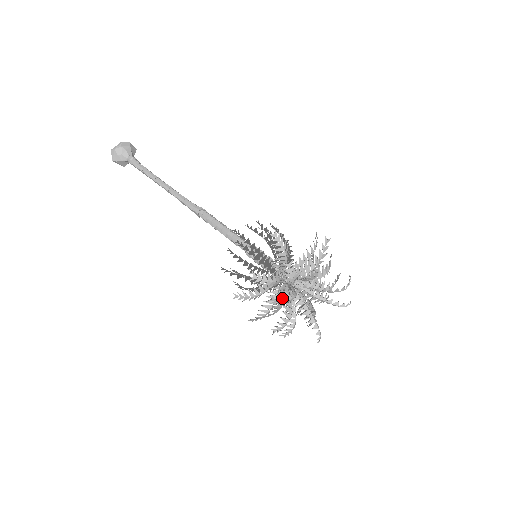
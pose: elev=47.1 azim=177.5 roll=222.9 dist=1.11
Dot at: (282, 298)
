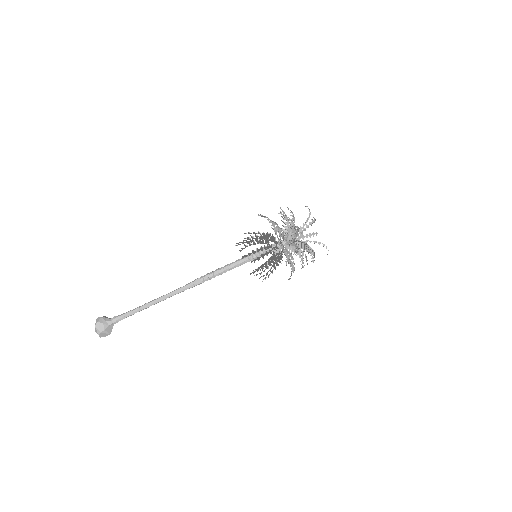
Dot at: (295, 227)
